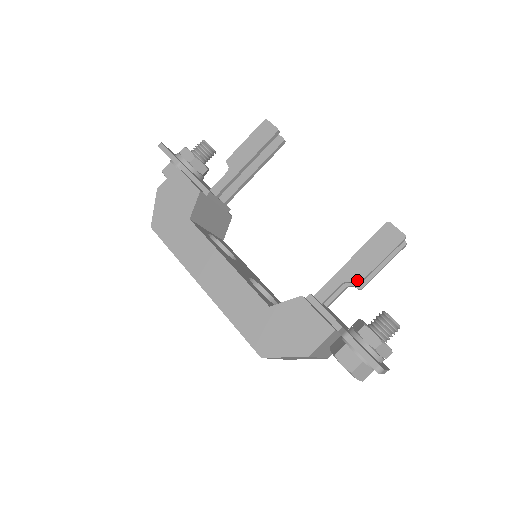
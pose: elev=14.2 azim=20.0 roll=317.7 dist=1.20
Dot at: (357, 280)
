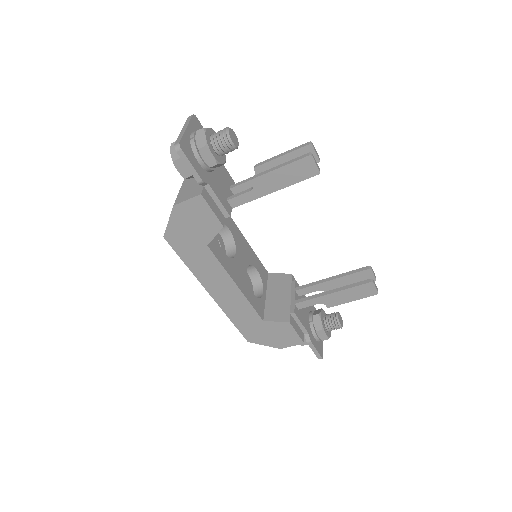
Dot at: (330, 305)
